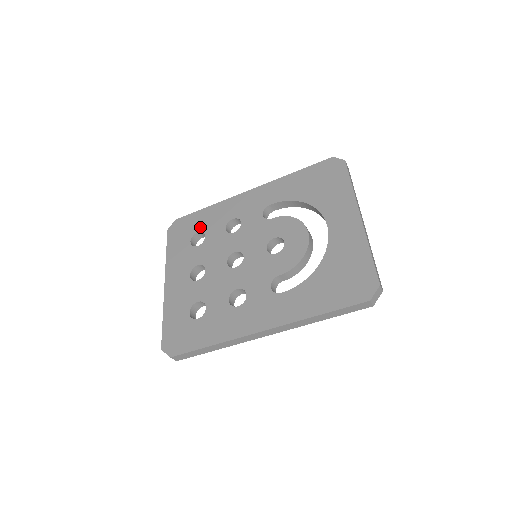
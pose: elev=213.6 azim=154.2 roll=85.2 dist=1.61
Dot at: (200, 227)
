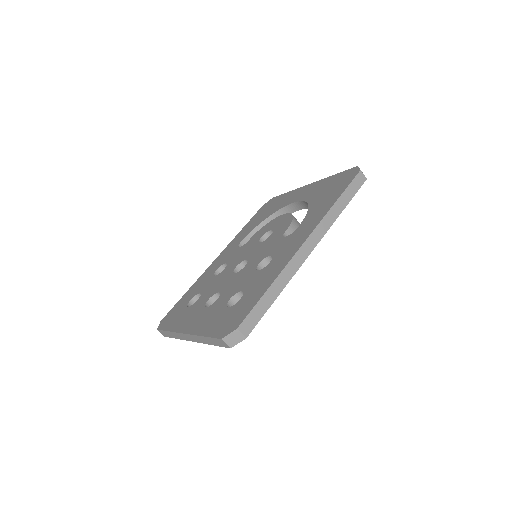
Dot at: (190, 298)
